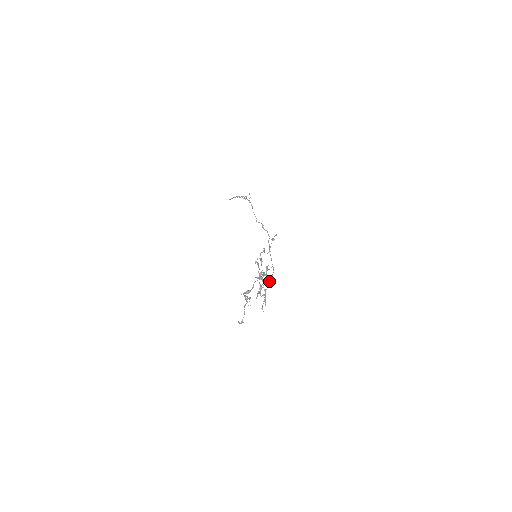
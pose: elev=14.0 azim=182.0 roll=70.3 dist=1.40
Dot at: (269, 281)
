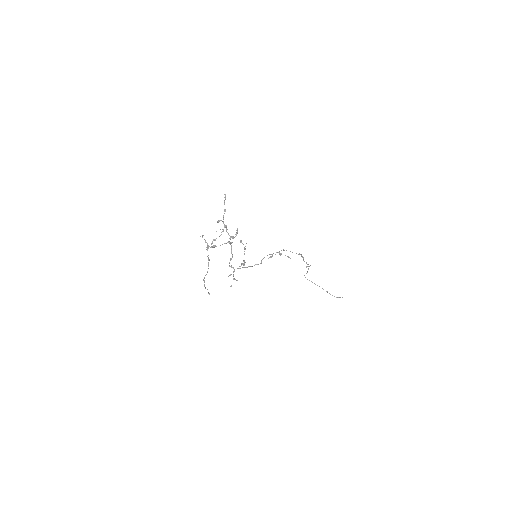
Dot at: (248, 266)
